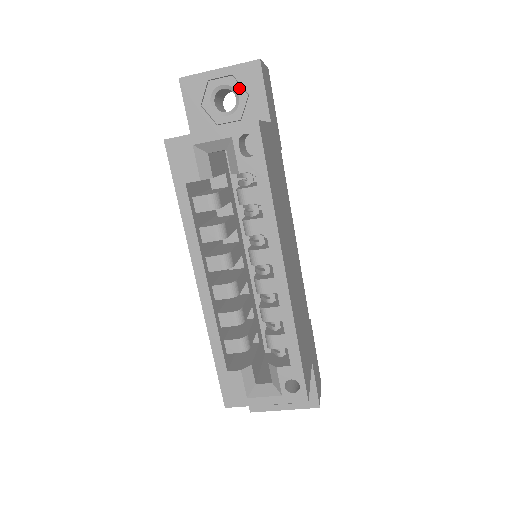
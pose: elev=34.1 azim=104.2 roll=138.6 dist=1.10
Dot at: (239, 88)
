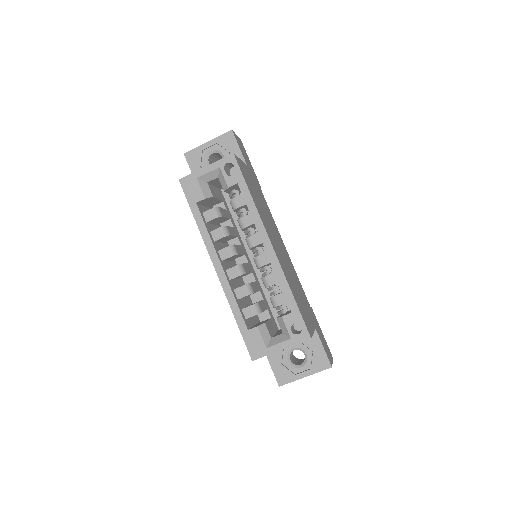
Dot at: (223, 150)
